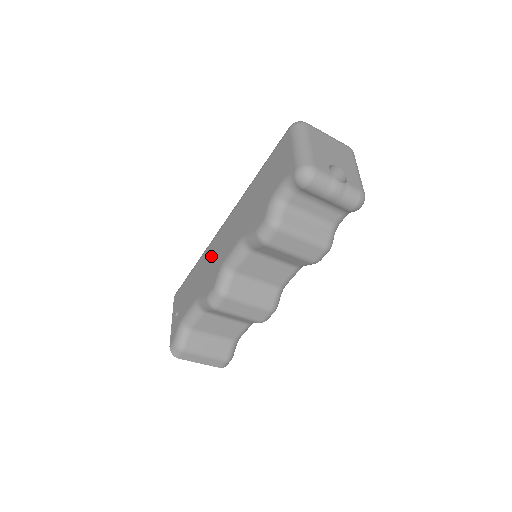
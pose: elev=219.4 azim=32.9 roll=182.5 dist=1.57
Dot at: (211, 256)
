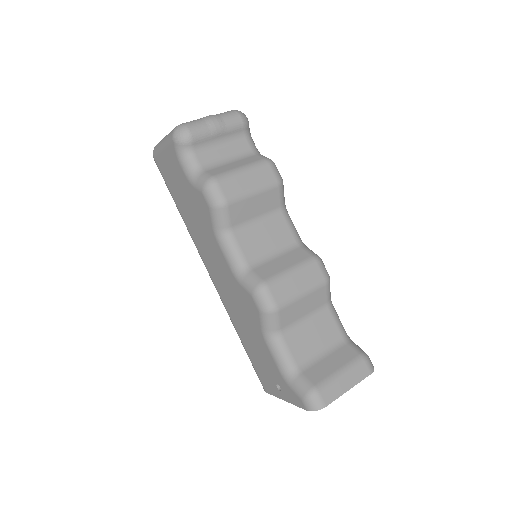
Dot at: (230, 301)
